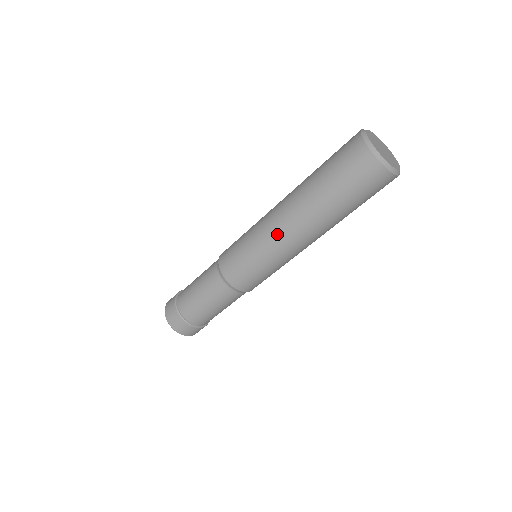
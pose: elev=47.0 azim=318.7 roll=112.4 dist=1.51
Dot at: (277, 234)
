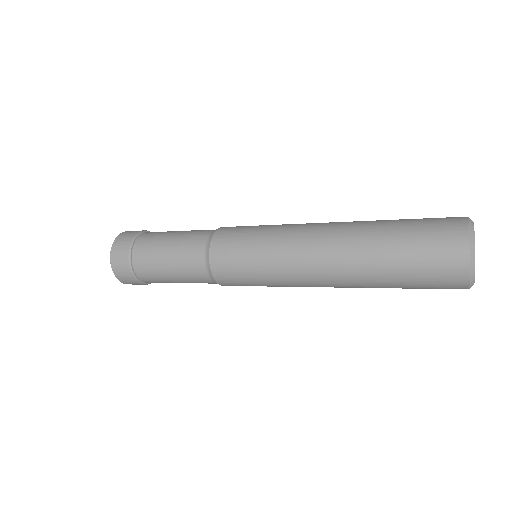
Dot at: (304, 275)
